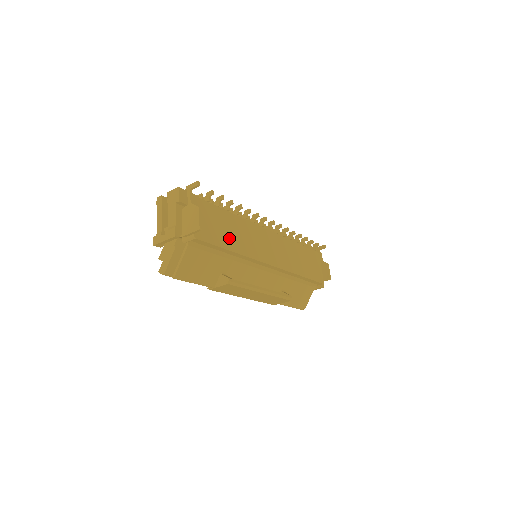
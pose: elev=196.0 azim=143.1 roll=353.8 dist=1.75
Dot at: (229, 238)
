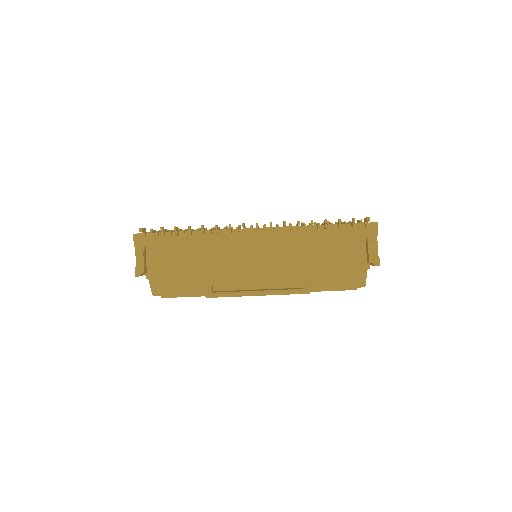
Dot at: (191, 262)
